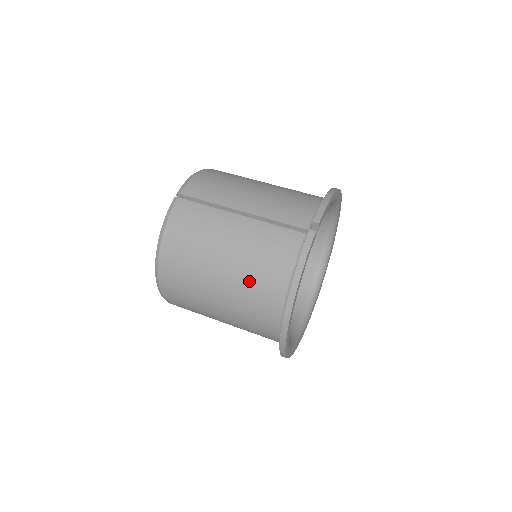
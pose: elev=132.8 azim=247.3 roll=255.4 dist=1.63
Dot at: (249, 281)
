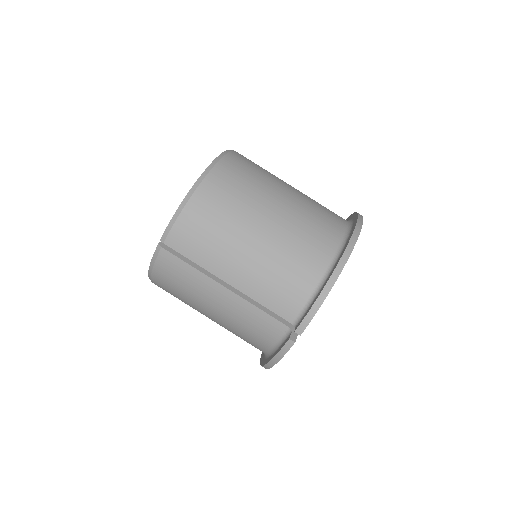
Dot at: (234, 332)
